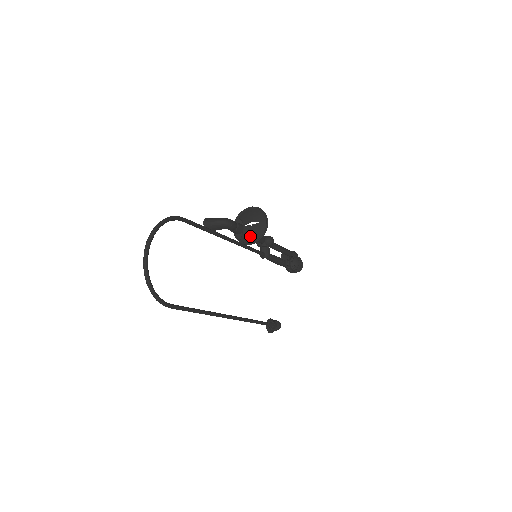
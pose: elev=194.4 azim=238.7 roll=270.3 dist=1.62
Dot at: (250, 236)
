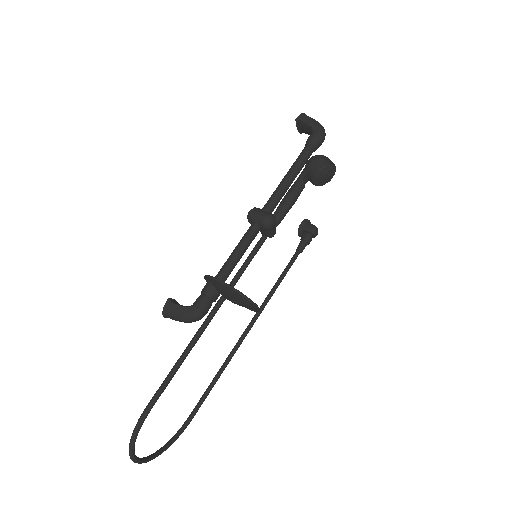
Dot at: occluded
